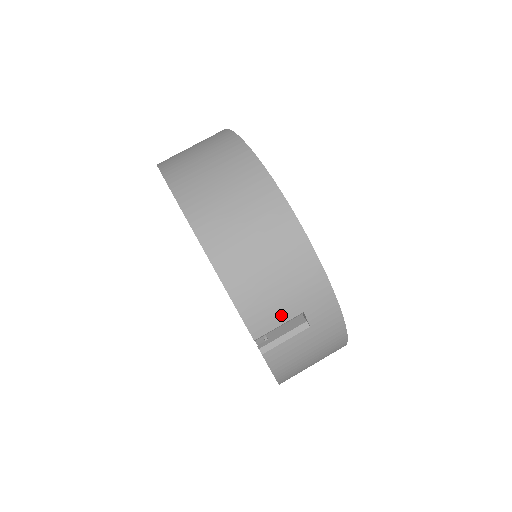
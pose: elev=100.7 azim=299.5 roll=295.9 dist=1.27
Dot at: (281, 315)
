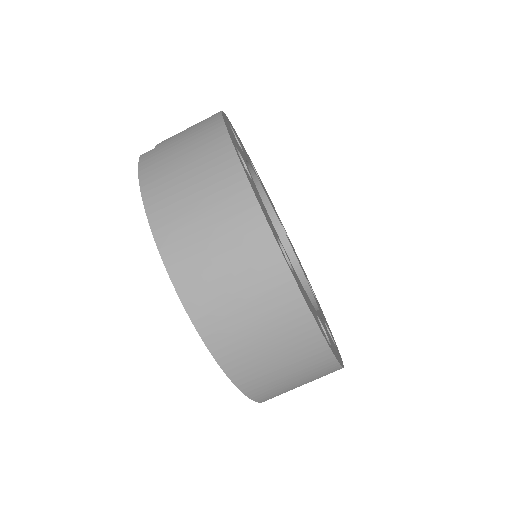
Dot at: (290, 389)
